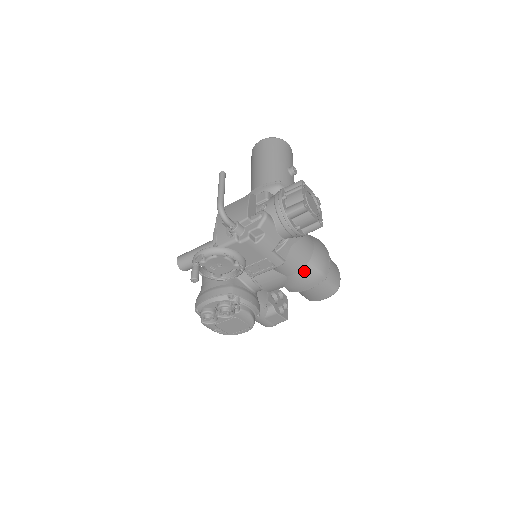
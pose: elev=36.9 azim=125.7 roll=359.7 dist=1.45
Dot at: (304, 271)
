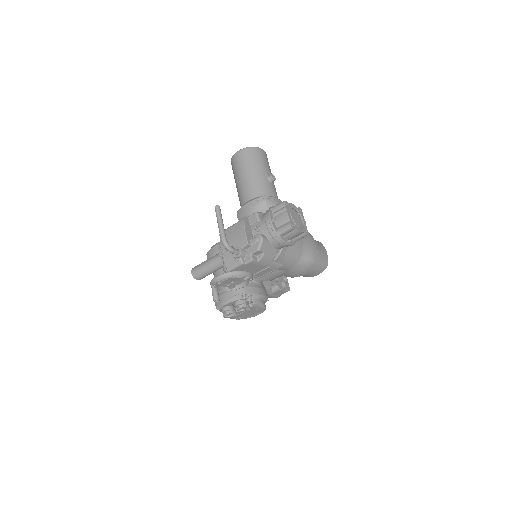
Dot at: (299, 265)
